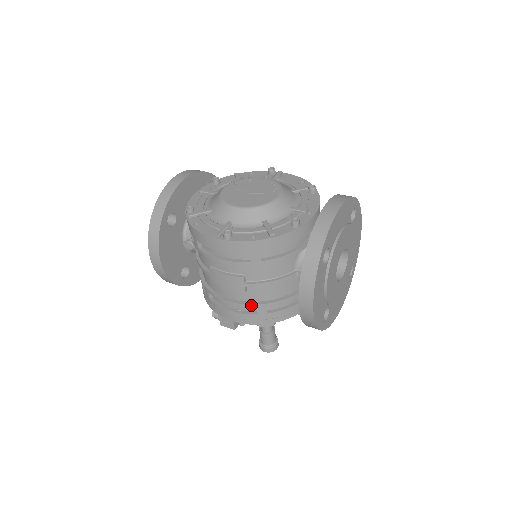
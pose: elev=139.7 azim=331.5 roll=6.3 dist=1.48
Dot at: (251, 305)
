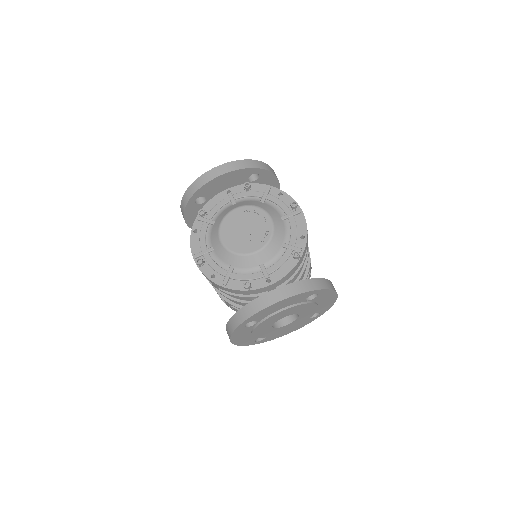
Dot at: (220, 296)
